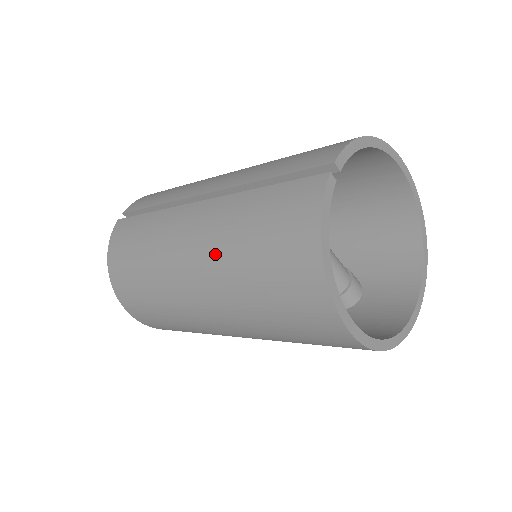
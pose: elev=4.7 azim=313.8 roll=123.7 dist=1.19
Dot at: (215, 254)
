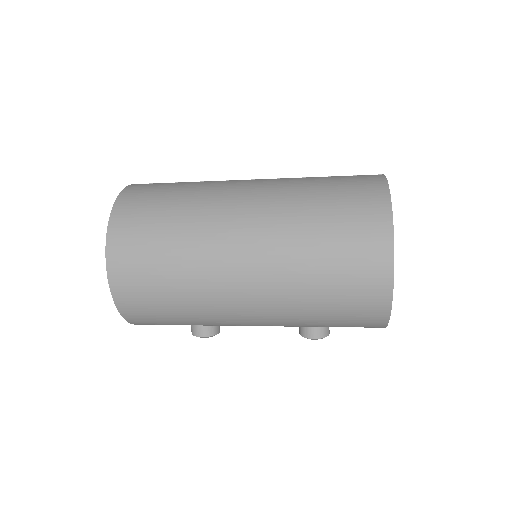
Dot at: (282, 198)
